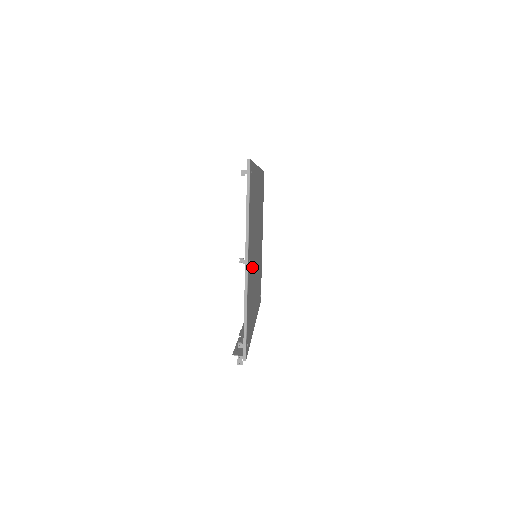
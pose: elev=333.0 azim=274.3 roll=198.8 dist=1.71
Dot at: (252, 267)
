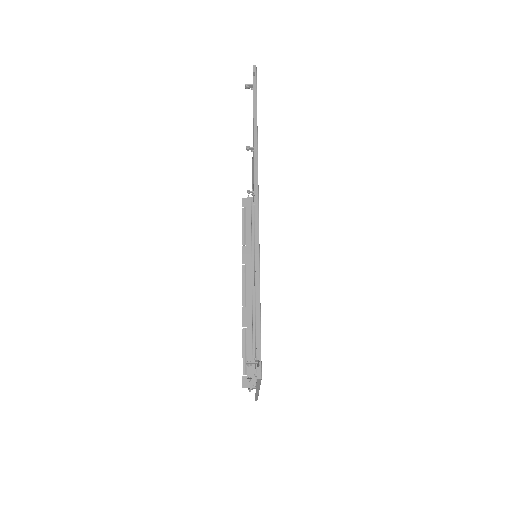
Dot at: occluded
